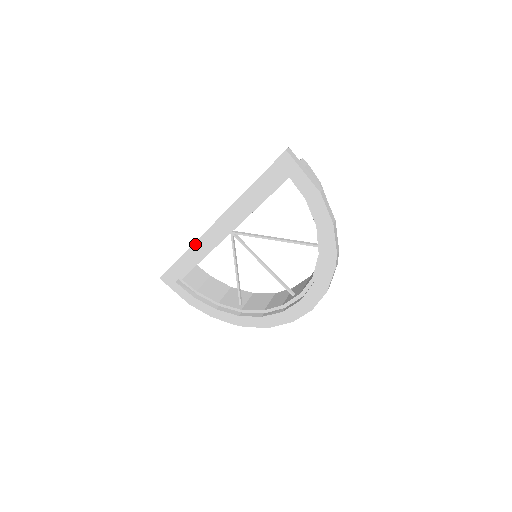
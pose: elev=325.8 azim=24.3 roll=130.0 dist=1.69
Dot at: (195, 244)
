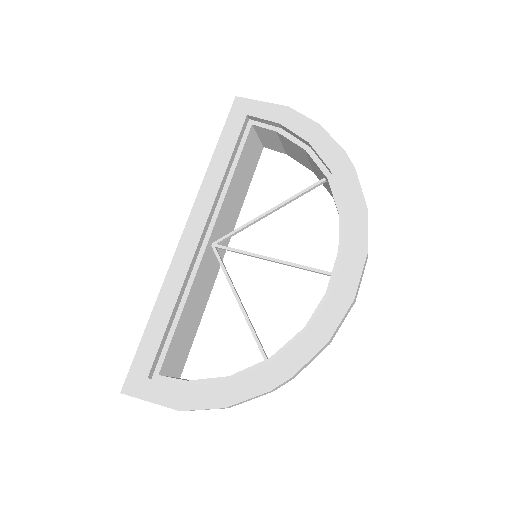
Dot at: (166, 279)
